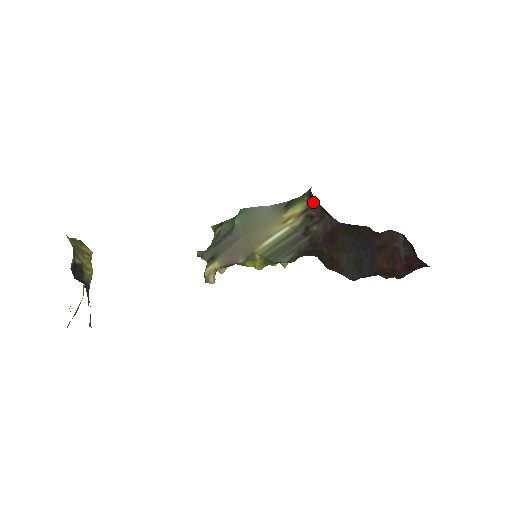
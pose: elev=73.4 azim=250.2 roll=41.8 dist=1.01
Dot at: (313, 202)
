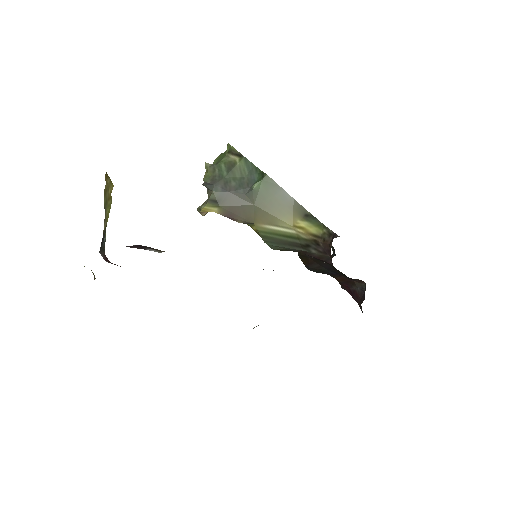
Dot at: (328, 243)
